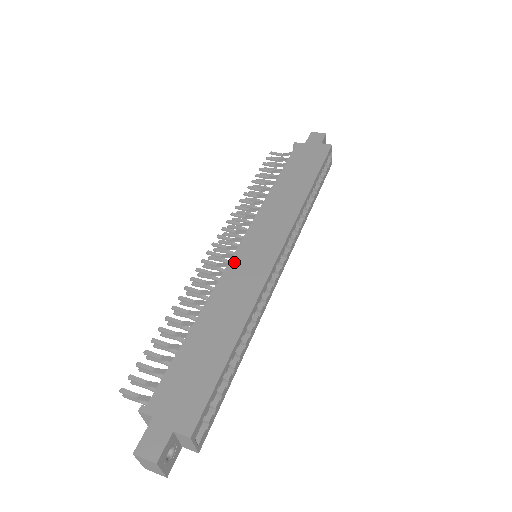
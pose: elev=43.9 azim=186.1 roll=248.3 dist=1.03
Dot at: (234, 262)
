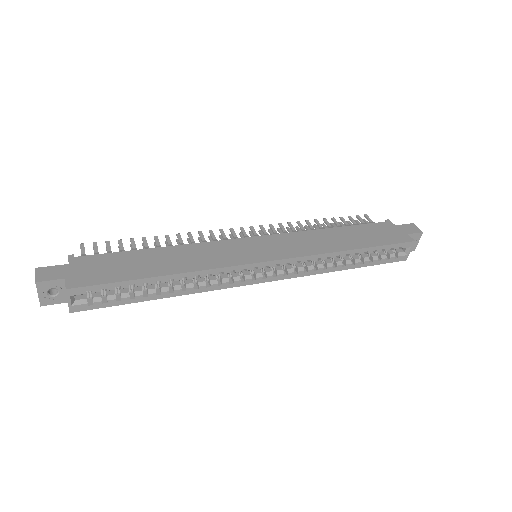
Dot at: (232, 242)
